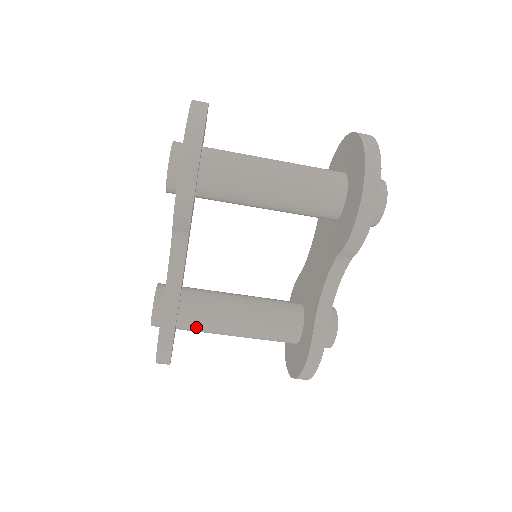
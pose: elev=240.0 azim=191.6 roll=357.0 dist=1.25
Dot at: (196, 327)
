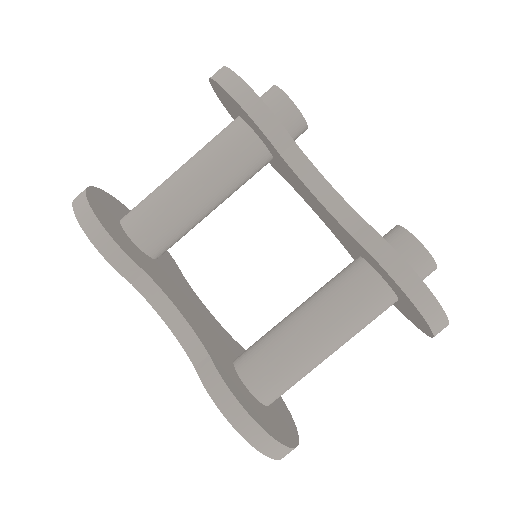
Dot at: (272, 377)
